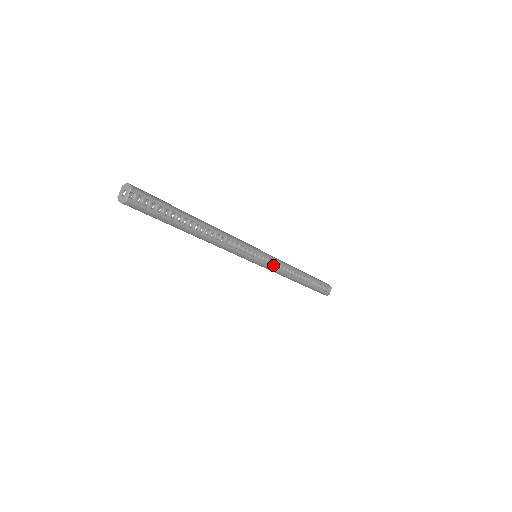
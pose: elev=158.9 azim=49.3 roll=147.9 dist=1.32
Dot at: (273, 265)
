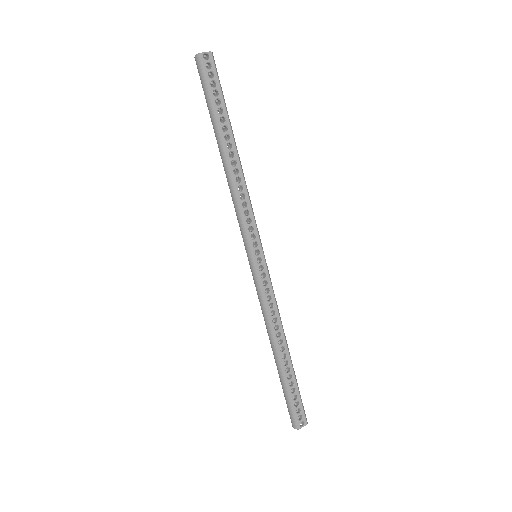
Dot at: (264, 286)
